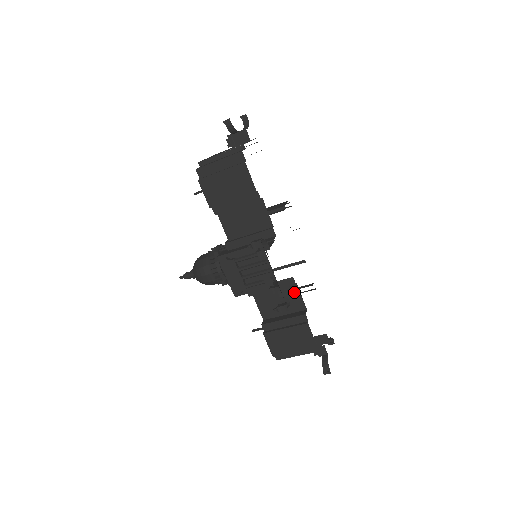
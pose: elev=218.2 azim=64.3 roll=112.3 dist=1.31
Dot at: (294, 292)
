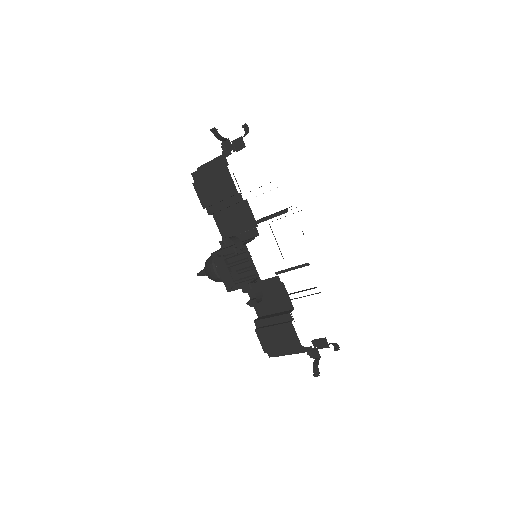
Dot at: (282, 291)
